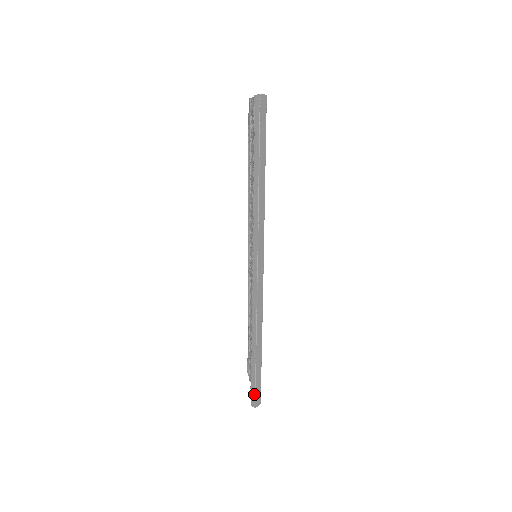
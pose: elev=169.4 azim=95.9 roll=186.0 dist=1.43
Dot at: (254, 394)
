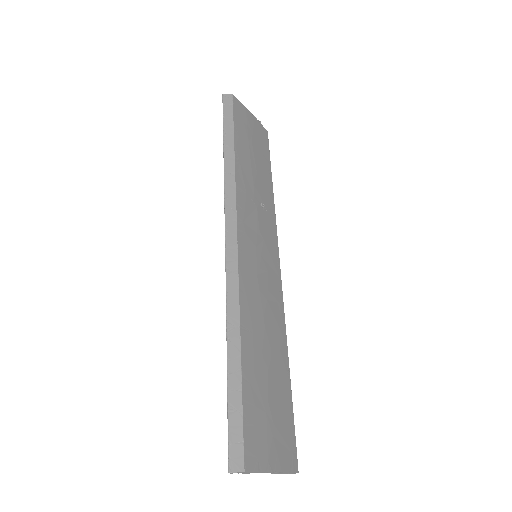
Dot at: occluded
